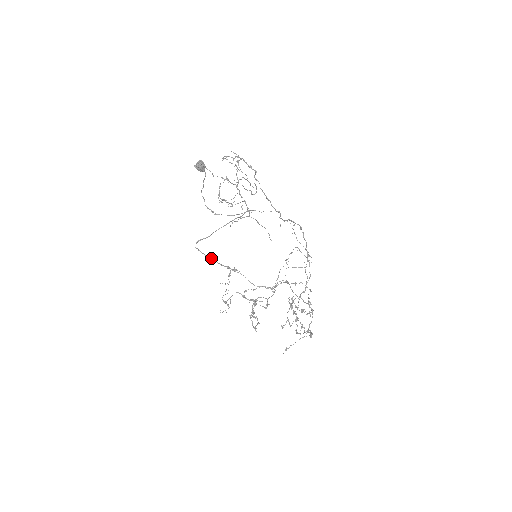
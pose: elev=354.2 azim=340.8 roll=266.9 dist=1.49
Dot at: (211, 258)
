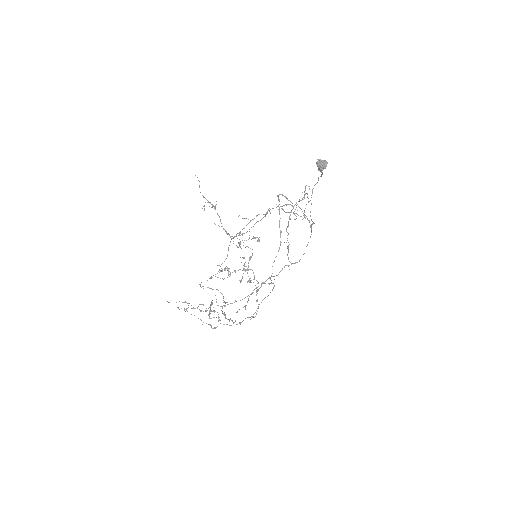
Dot at: occluded
